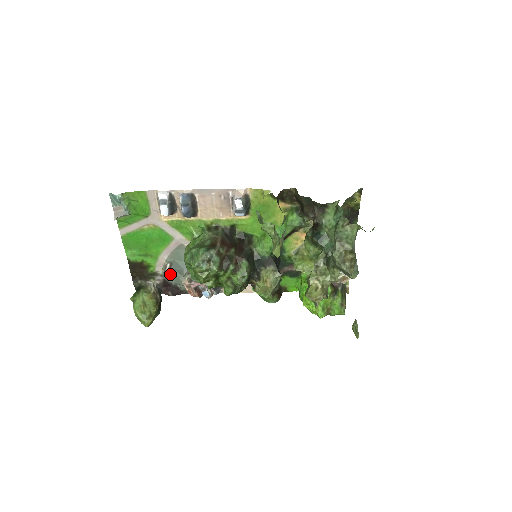
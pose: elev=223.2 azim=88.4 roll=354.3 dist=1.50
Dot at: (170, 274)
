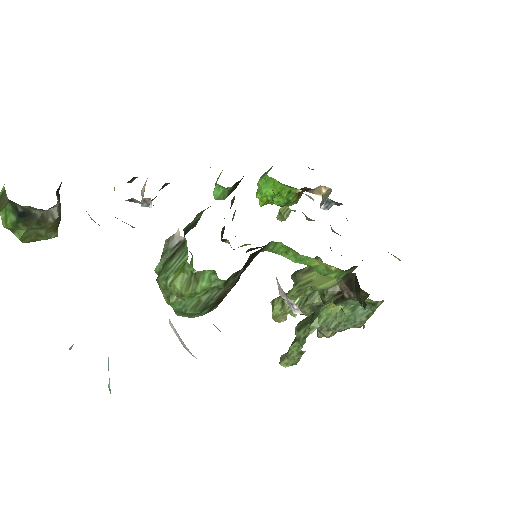
Dot at: occluded
